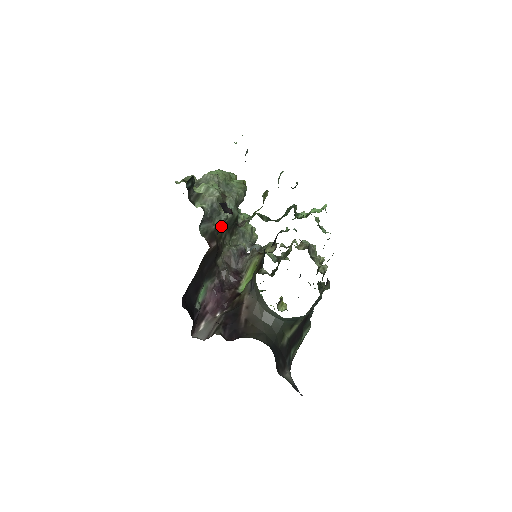
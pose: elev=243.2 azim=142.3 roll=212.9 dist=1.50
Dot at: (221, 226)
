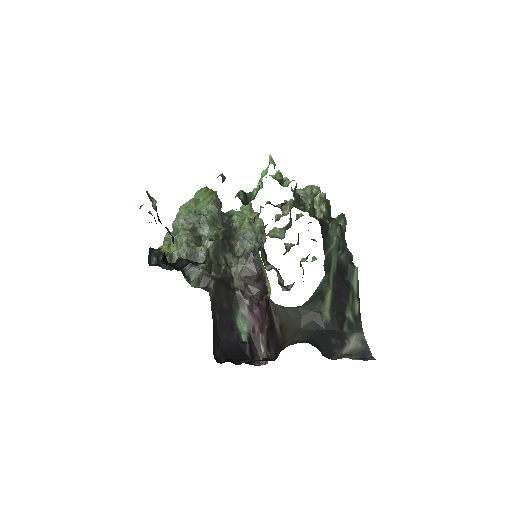
Dot at: occluded
